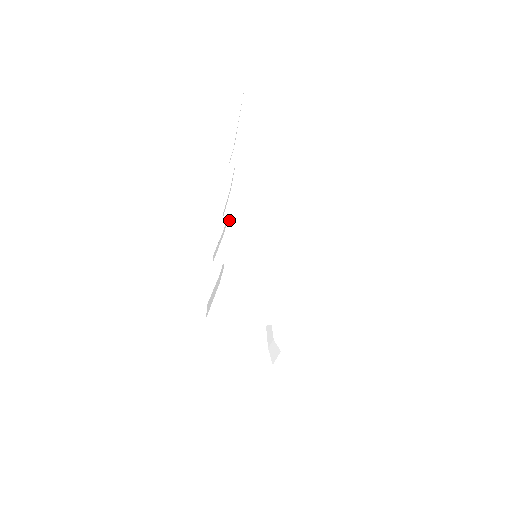
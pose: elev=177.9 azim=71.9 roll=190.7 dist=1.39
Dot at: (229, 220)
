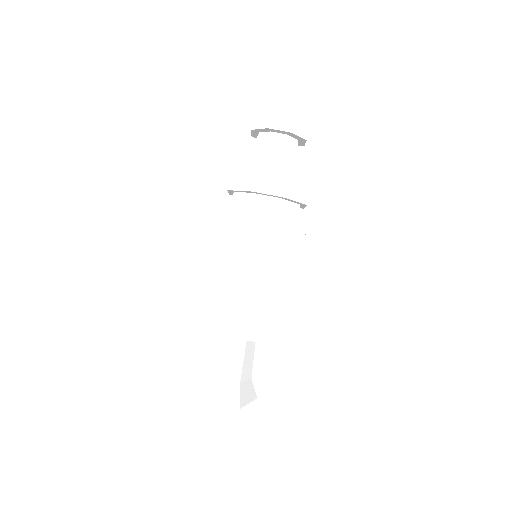
Dot at: (233, 196)
